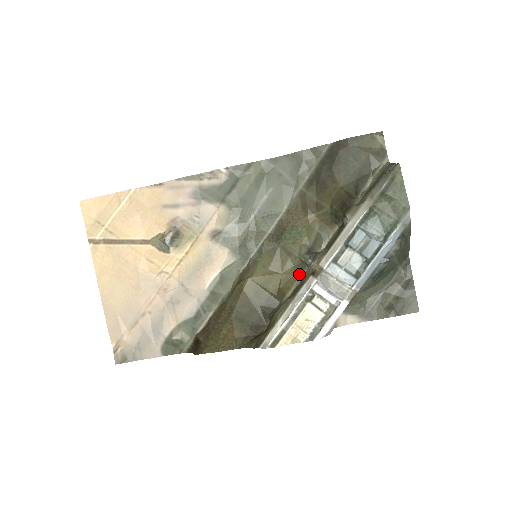
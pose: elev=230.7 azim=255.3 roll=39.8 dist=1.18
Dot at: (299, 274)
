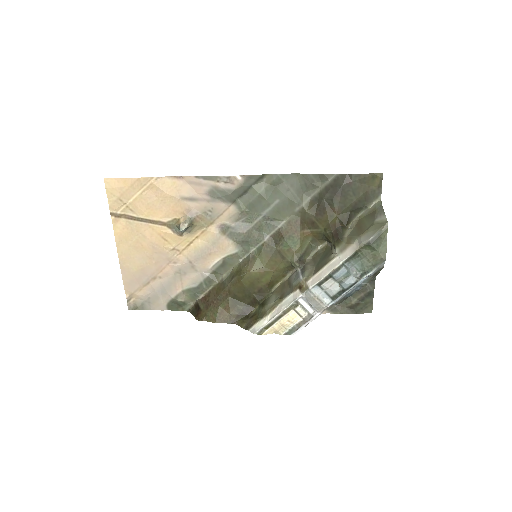
Dot at: (288, 272)
